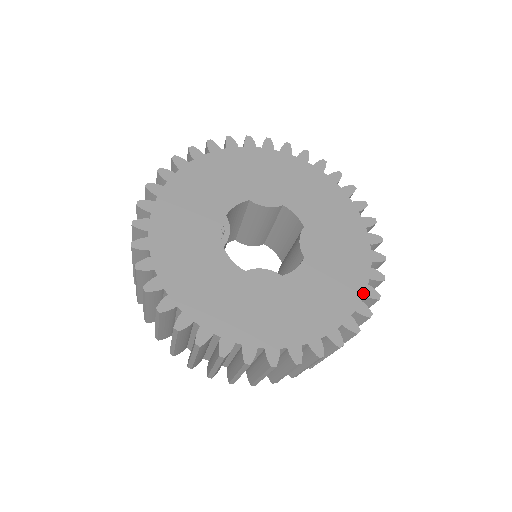
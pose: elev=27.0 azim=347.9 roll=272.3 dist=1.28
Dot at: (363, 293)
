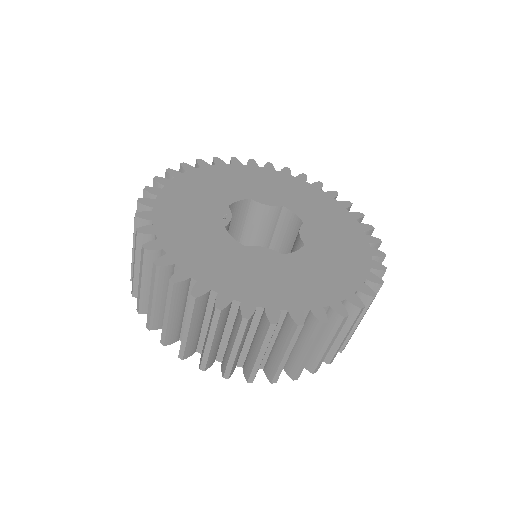
Dot at: (365, 277)
